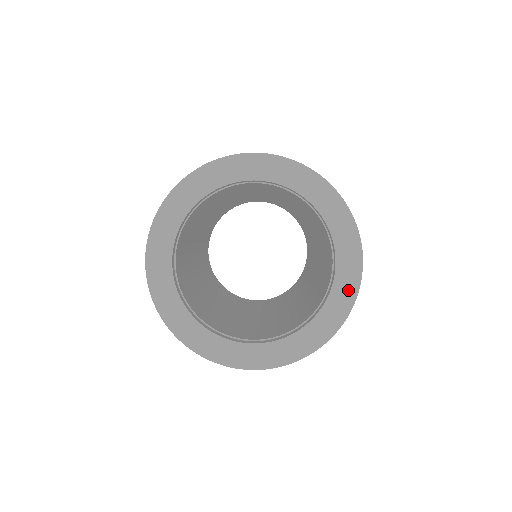
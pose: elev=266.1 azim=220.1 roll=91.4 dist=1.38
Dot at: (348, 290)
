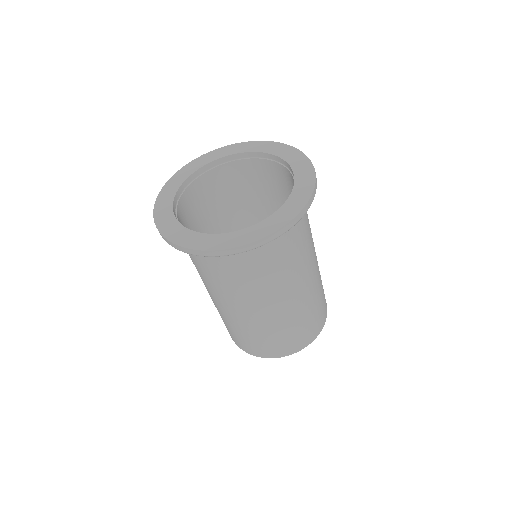
Dot at: (280, 221)
